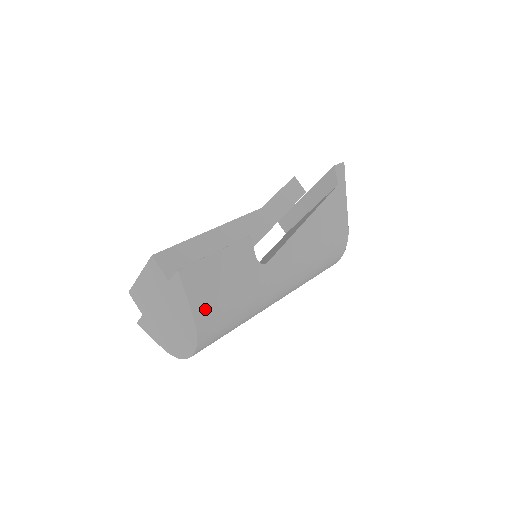
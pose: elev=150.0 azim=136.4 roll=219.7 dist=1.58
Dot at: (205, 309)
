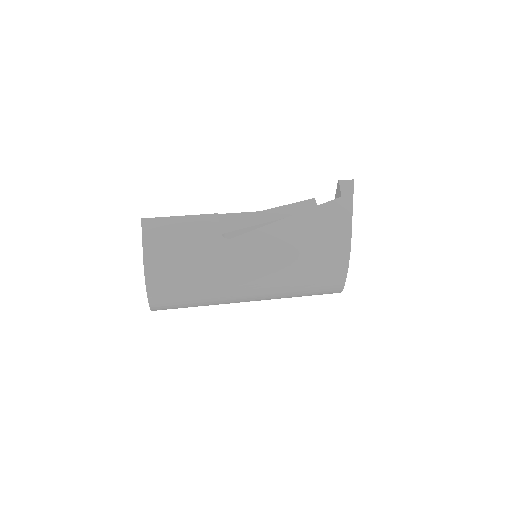
Dot at: (156, 253)
